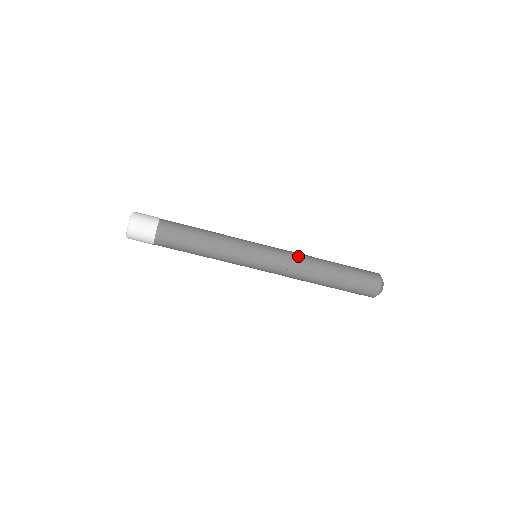
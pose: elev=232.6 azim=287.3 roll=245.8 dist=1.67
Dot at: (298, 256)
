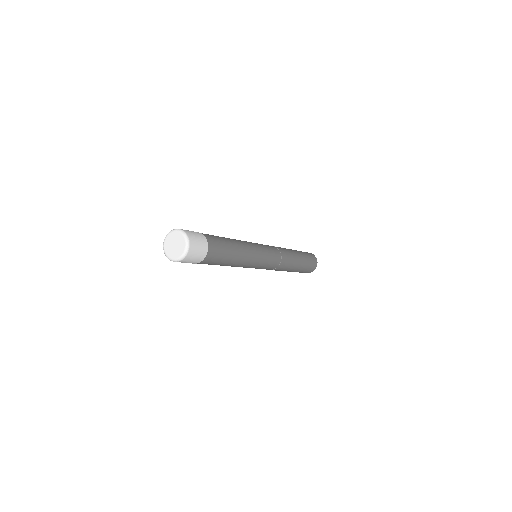
Dot at: (285, 262)
